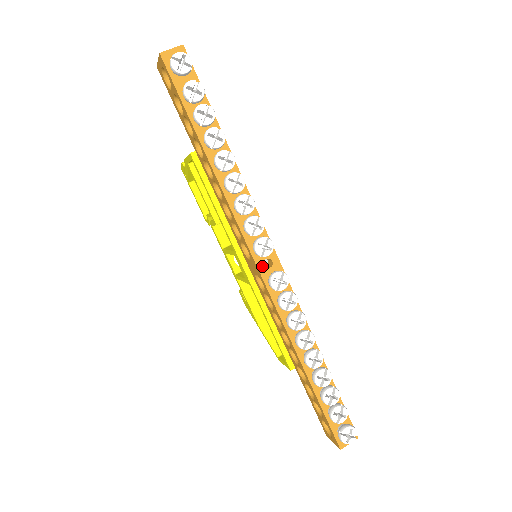
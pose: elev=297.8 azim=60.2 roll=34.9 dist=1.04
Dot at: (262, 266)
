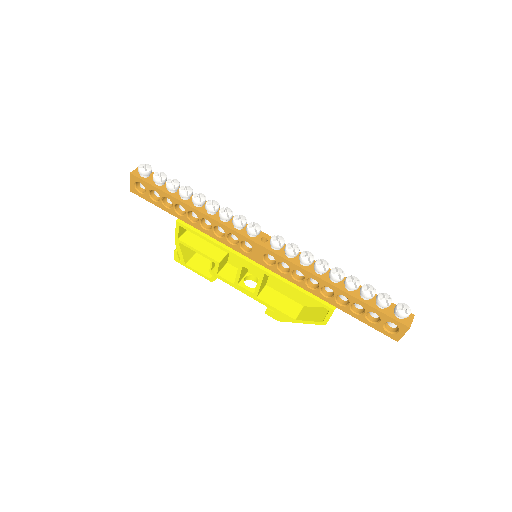
Dot at: (261, 243)
